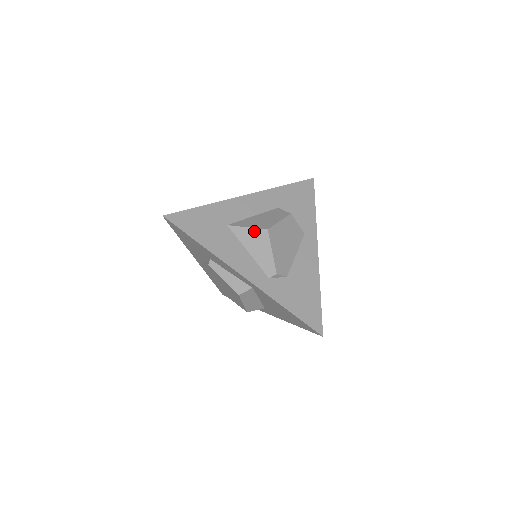
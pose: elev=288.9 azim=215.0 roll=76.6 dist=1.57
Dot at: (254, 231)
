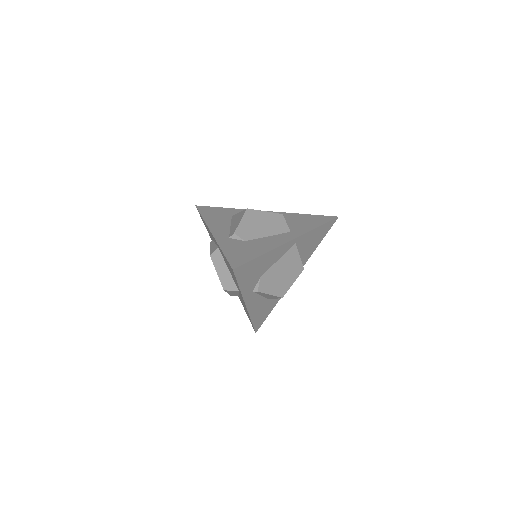
Dot at: (241, 213)
